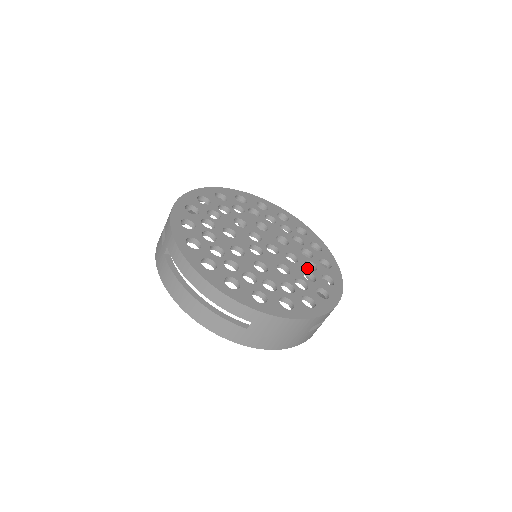
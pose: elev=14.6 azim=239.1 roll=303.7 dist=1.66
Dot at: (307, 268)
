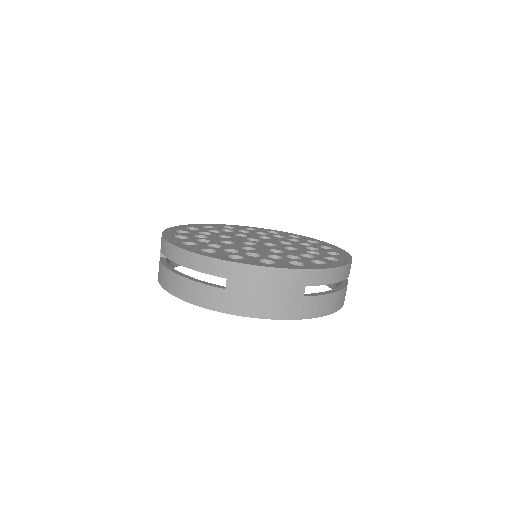
Dot at: (307, 253)
